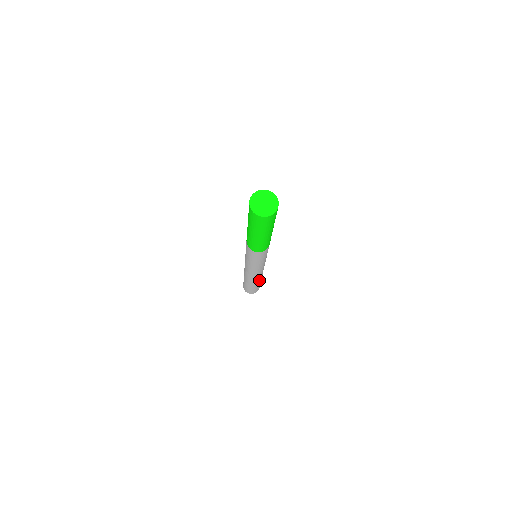
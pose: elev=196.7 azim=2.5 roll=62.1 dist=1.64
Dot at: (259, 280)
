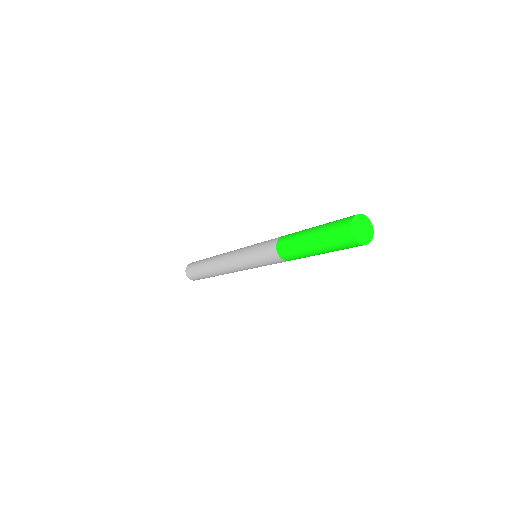
Dot at: occluded
